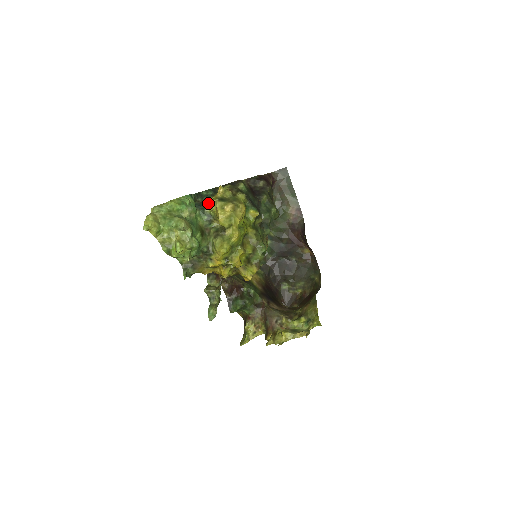
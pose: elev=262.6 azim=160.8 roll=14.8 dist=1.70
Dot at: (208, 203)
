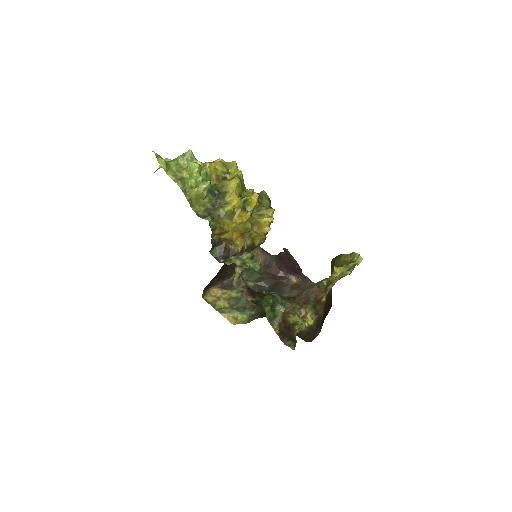
Dot at: occluded
